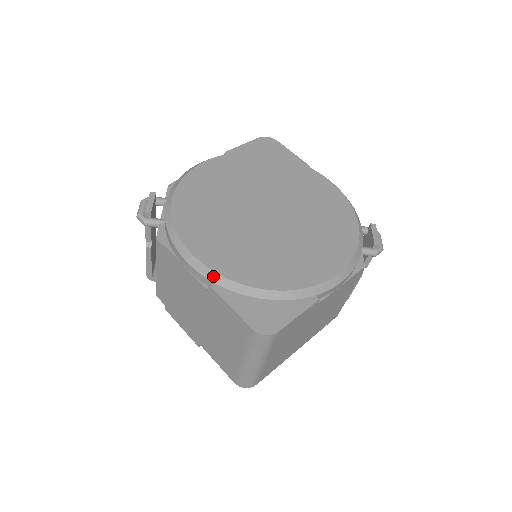
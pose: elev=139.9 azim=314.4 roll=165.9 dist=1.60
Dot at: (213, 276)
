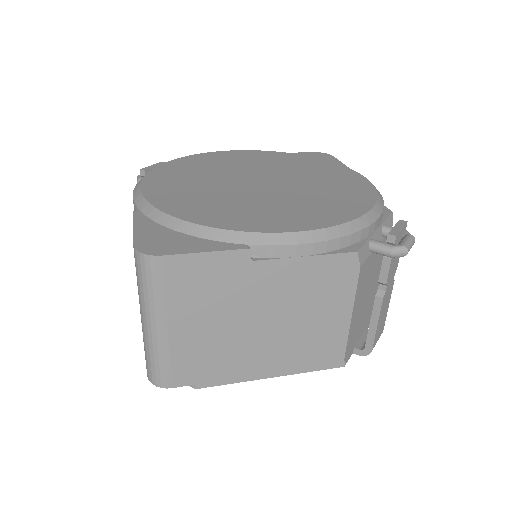
Dot at: (143, 204)
